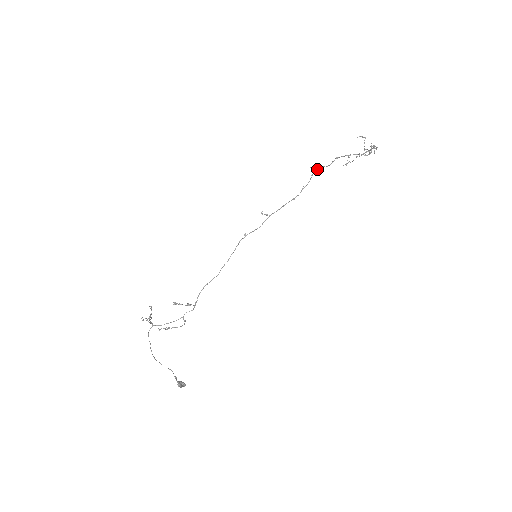
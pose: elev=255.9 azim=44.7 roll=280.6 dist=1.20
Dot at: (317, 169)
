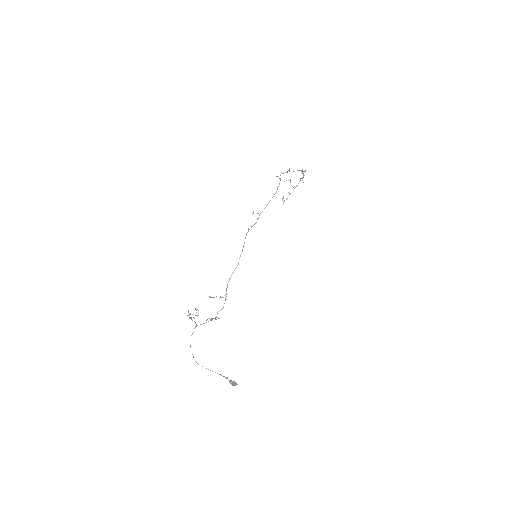
Dot at: occluded
